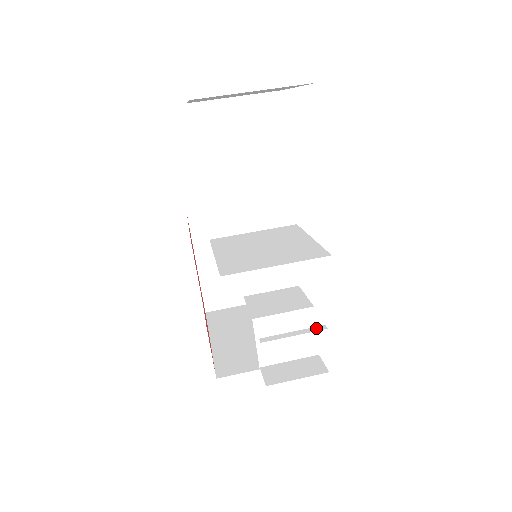
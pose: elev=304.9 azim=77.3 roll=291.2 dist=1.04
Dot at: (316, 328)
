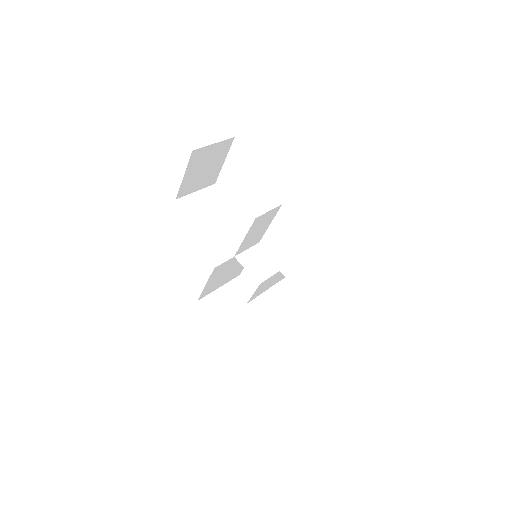
Dot at: occluded
